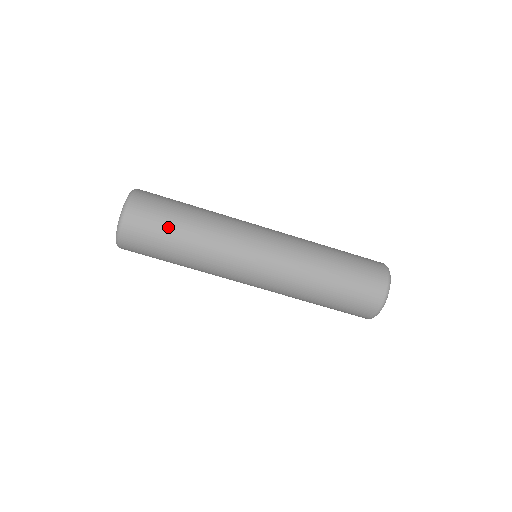
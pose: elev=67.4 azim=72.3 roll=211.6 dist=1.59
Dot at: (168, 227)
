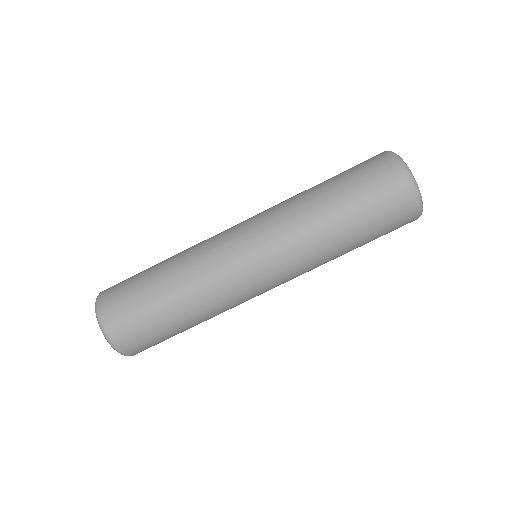
Dot at: (141, 277)
